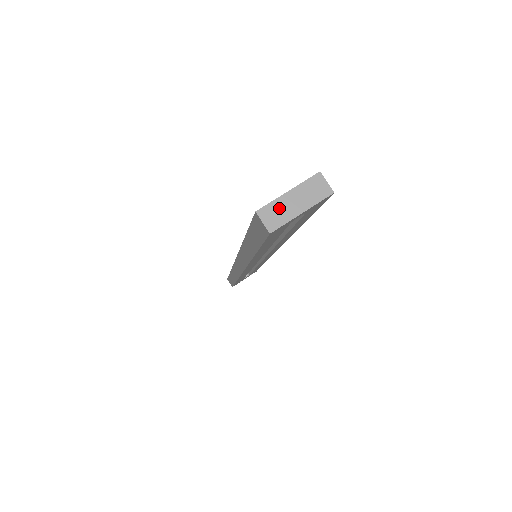
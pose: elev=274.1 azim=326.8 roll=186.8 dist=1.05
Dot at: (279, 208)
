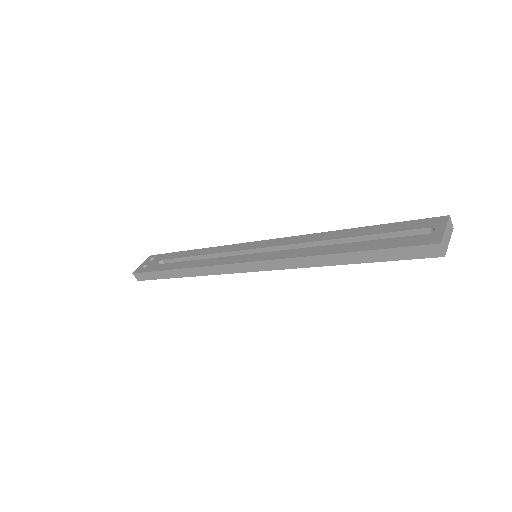
Dot at: (445, 240)
